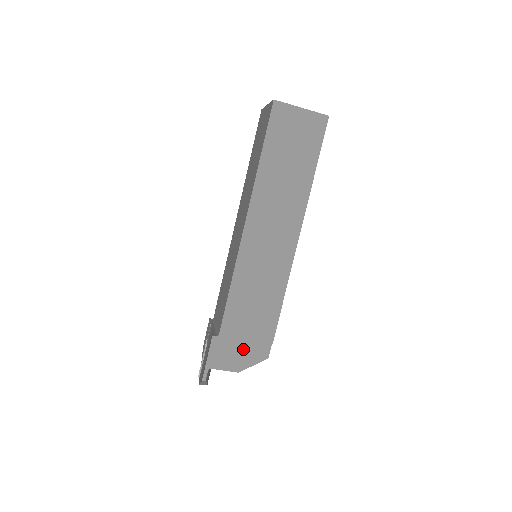
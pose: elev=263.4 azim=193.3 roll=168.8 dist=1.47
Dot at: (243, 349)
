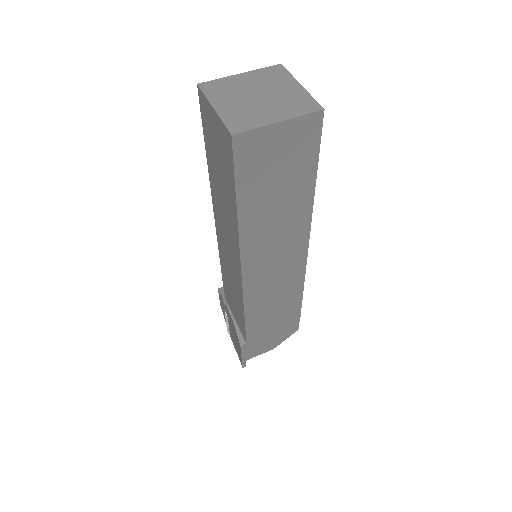
Dot at: (273, 337)
